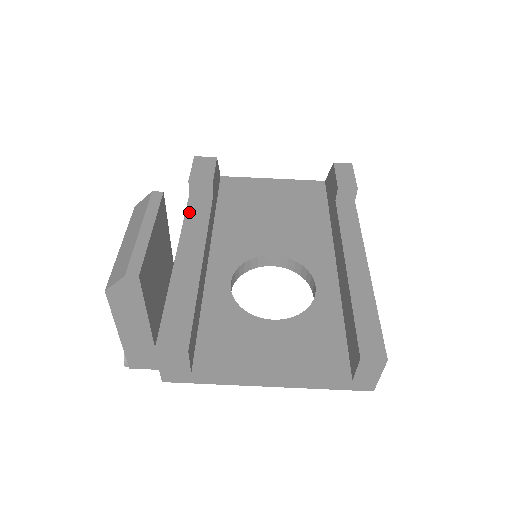
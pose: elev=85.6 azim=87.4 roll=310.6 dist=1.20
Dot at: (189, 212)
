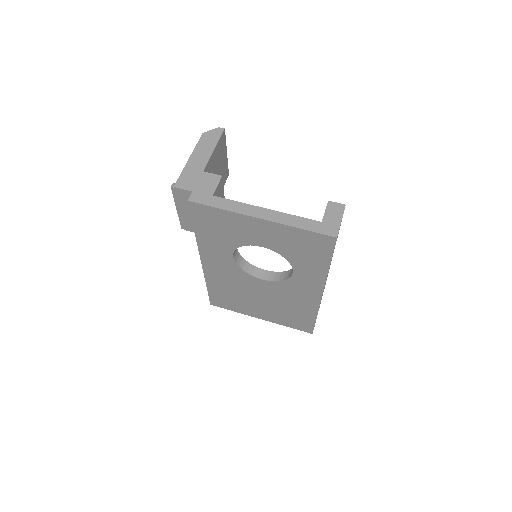
Dot at: occluded
